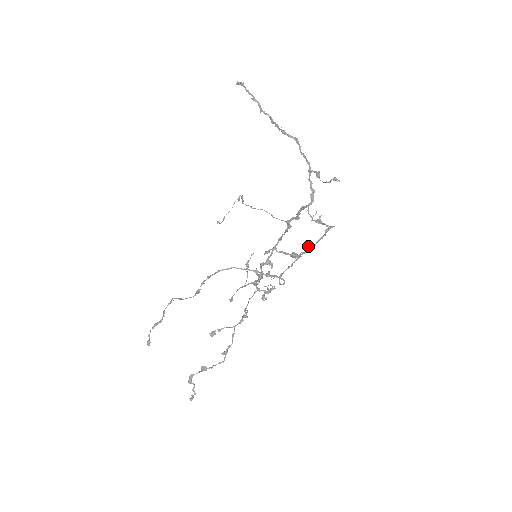
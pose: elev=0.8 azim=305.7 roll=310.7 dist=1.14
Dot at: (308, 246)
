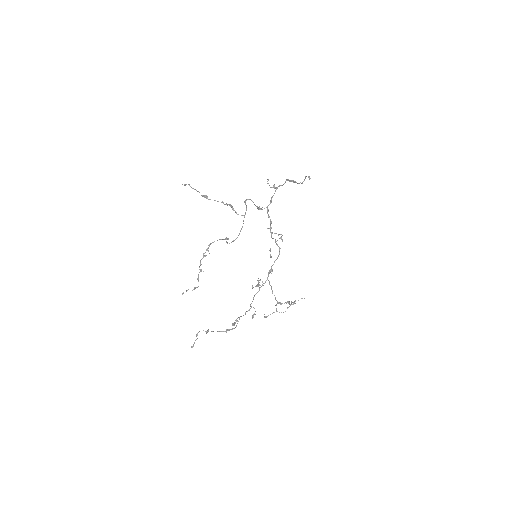
Dot at: (227, 204)
